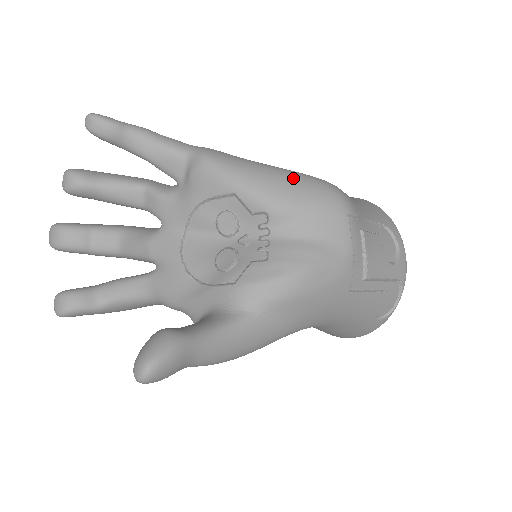
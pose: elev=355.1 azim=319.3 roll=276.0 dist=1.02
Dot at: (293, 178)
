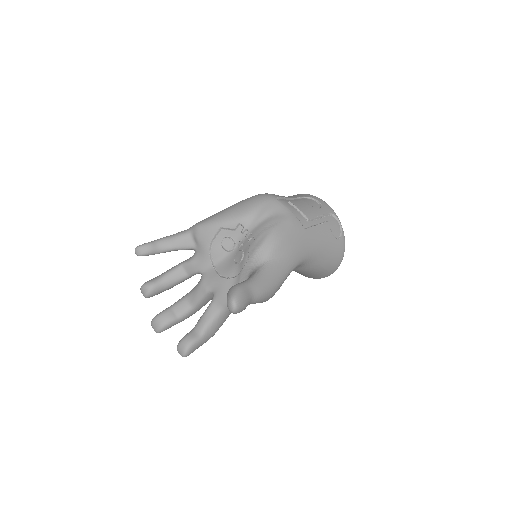
Dot at: (240, 203)
